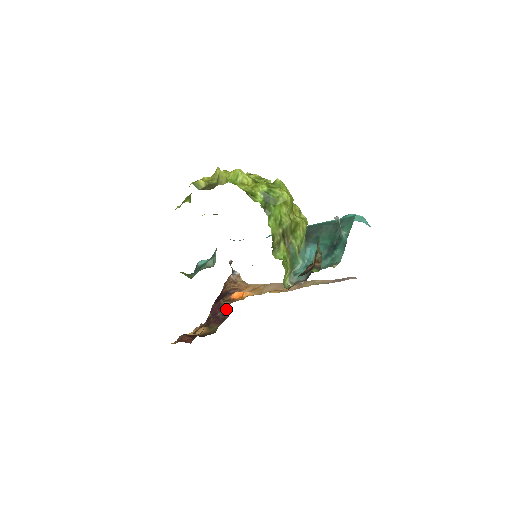
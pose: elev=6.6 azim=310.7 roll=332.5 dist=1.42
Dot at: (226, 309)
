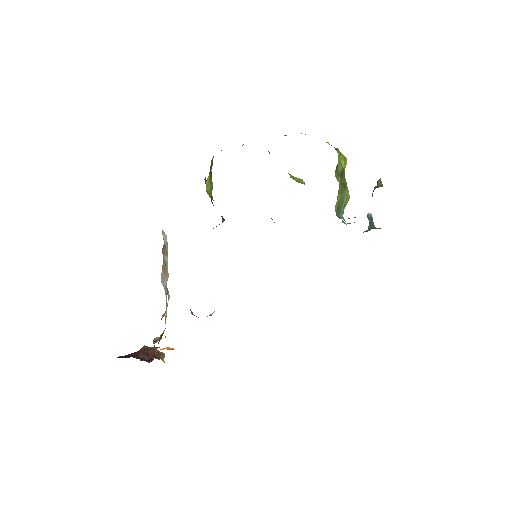
Dot at: (149, 355)
